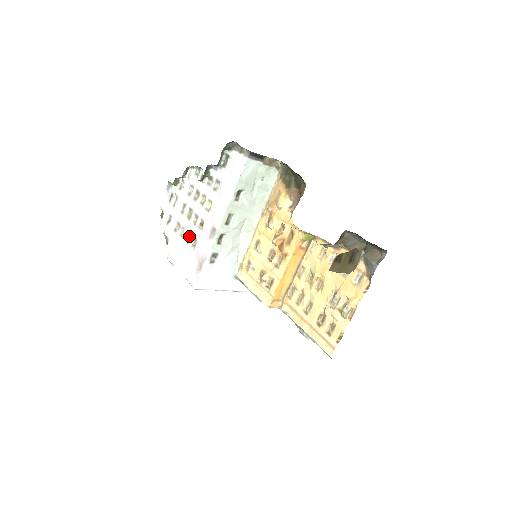
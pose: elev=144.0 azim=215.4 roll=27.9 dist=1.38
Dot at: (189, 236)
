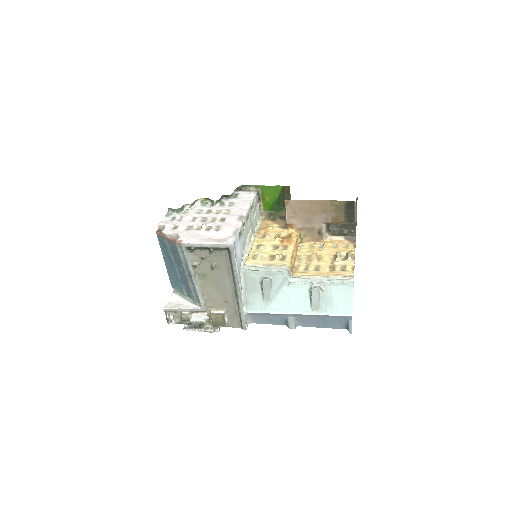
Dot at: (208, 228)
